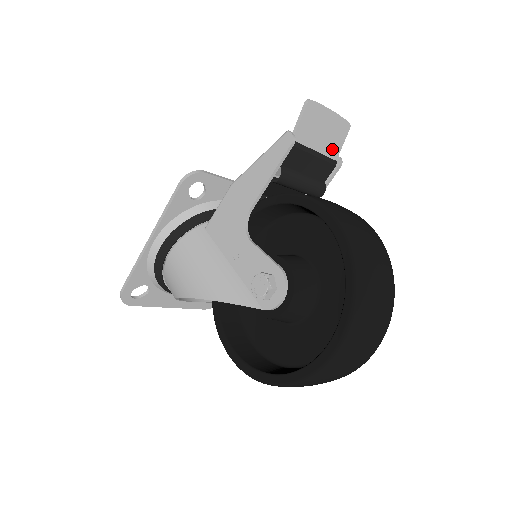
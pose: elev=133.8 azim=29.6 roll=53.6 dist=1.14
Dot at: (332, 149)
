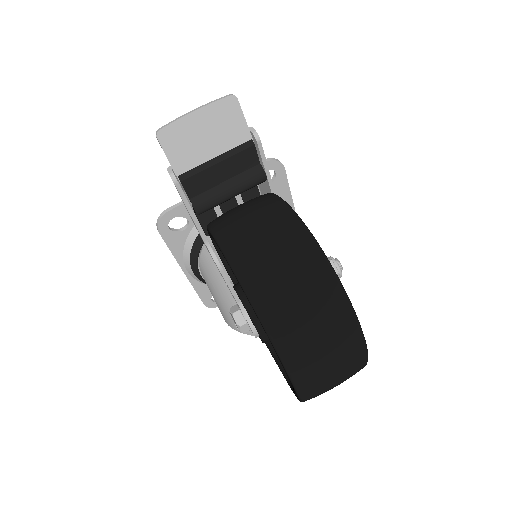
Dot at: (235, 135)
